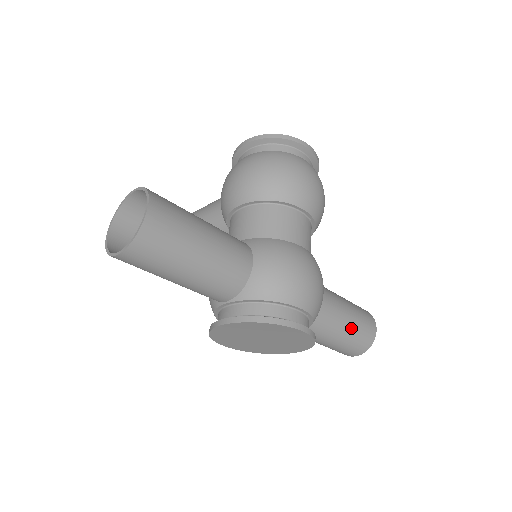
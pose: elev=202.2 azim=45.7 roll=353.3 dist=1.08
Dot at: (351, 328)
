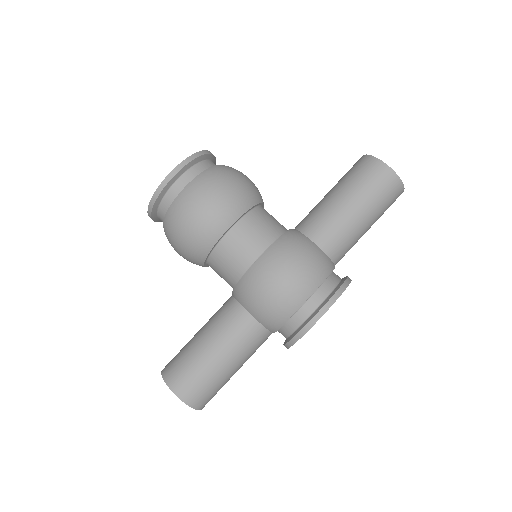
Dot at: (366, 209)
